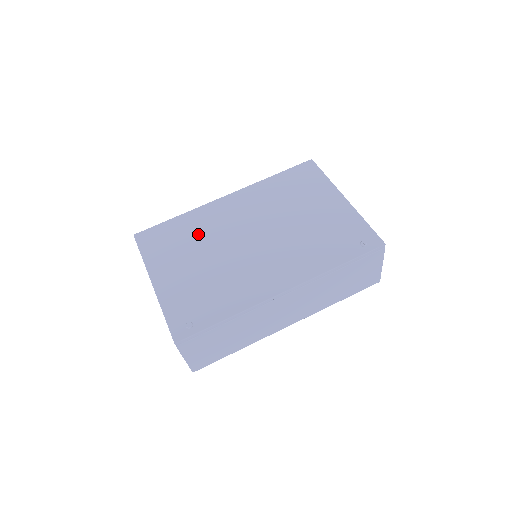
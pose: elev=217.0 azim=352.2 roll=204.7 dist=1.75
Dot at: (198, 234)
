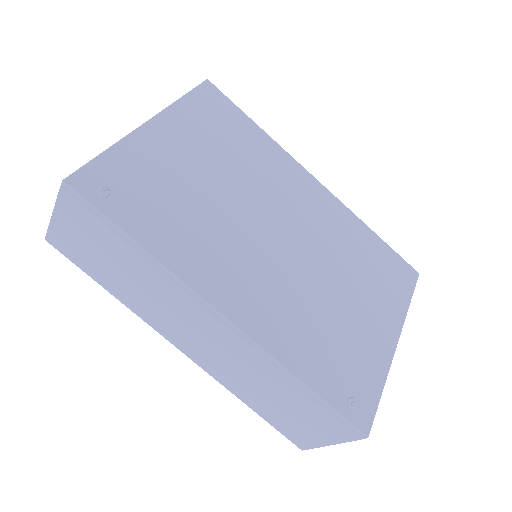
Dot at: (249, 161)
